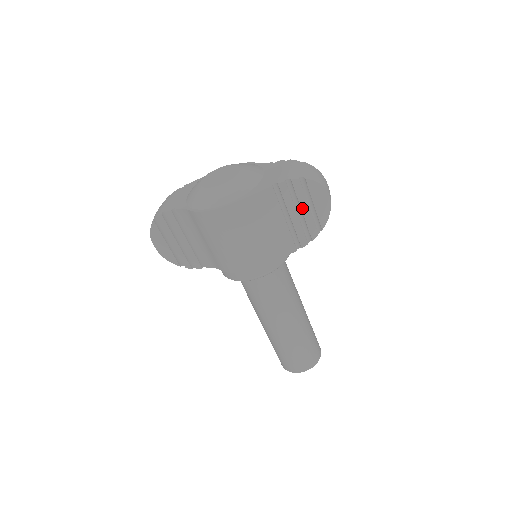
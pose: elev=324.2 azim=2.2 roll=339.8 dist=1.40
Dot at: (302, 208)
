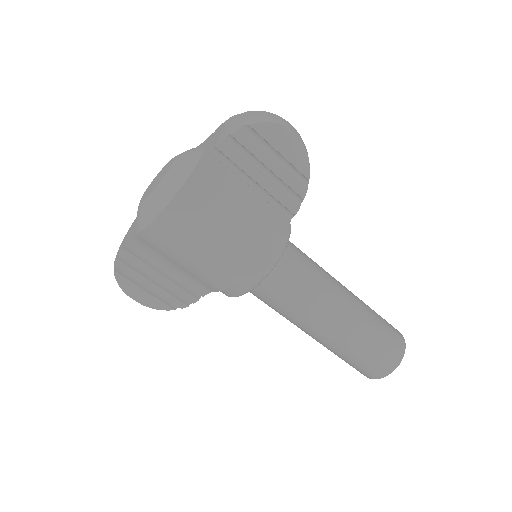
Dot at: (266, 164)
